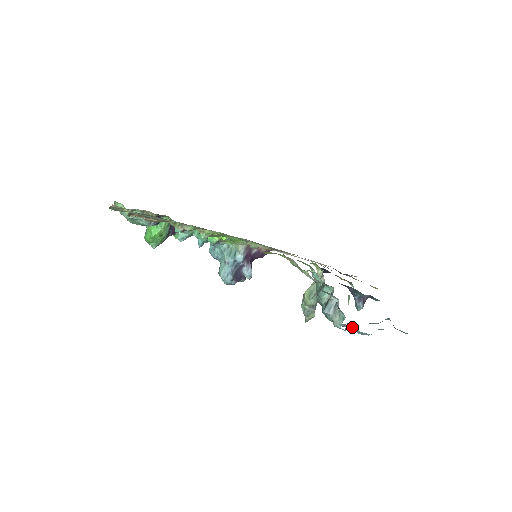
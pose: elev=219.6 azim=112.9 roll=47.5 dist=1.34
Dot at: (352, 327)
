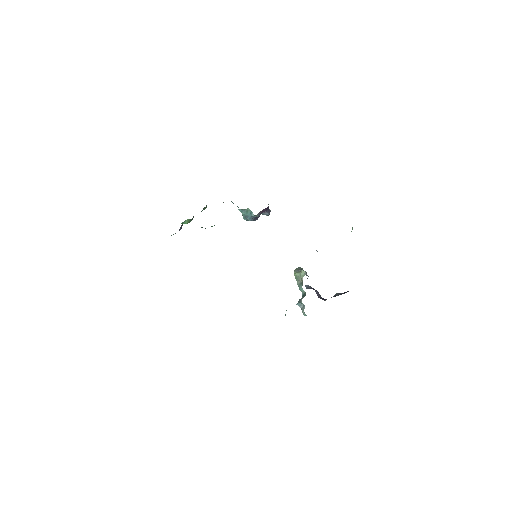
Dot at: occluded
